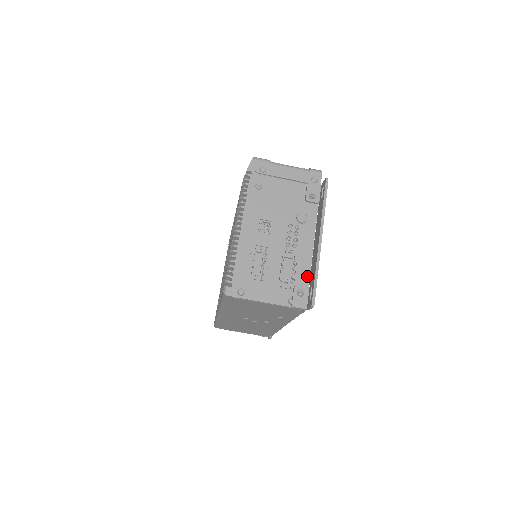
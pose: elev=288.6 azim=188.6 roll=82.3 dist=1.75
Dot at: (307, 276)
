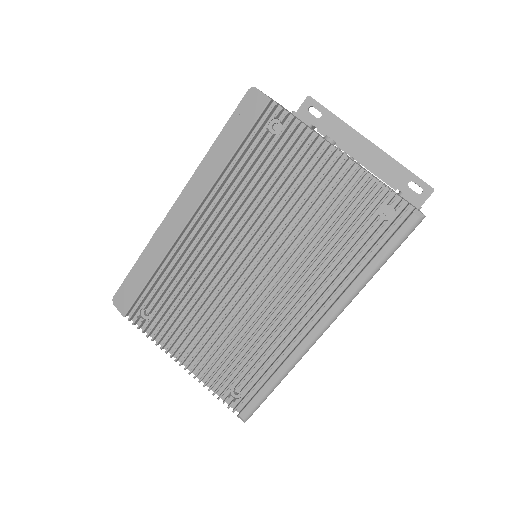
Dot at: occluded
